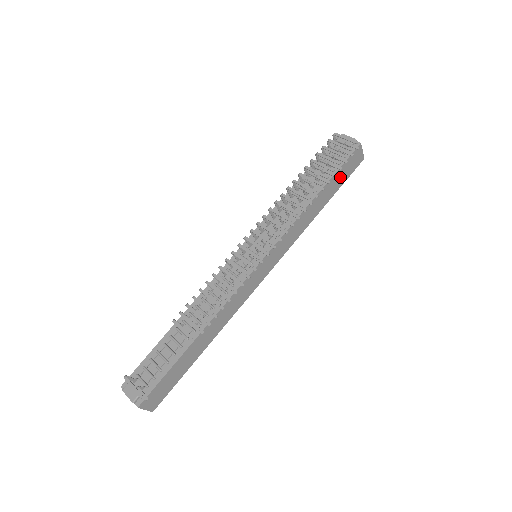
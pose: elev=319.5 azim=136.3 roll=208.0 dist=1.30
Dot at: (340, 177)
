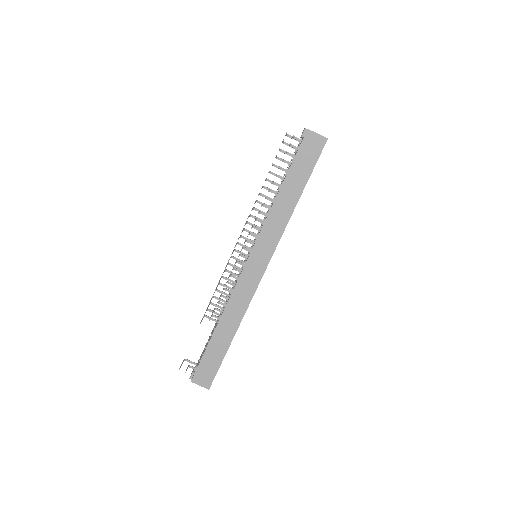
Dot at: (303, 166)
